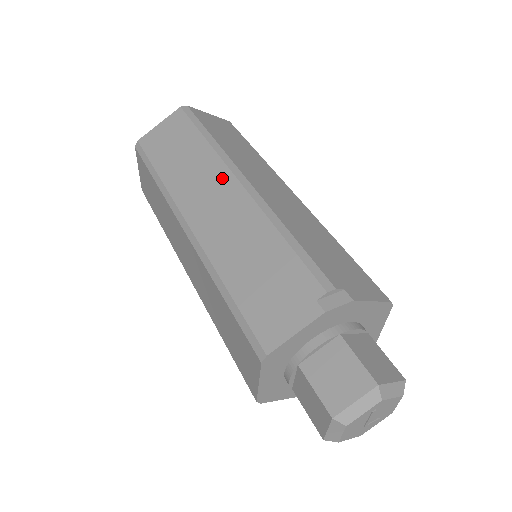
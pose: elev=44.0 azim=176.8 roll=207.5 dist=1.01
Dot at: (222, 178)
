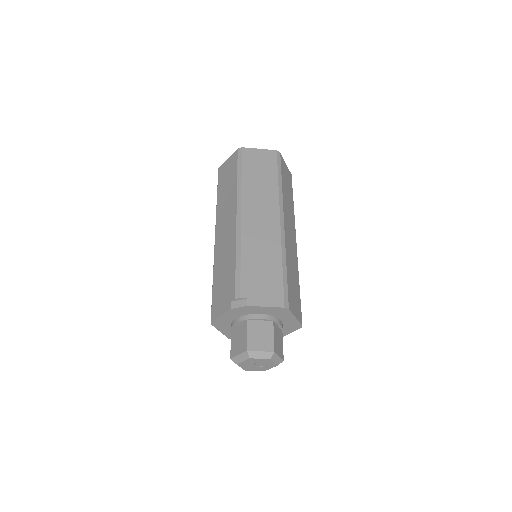
Dot at: (233, 211)
